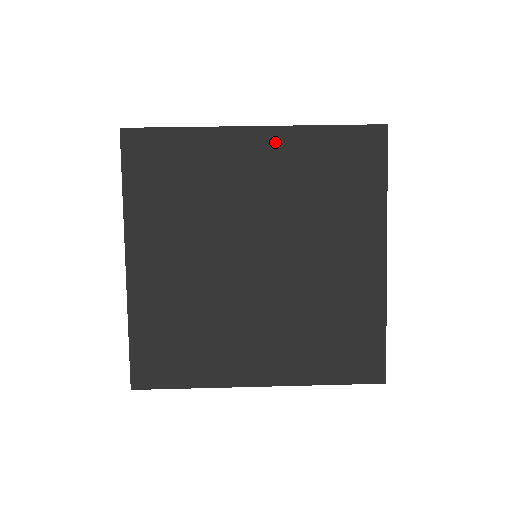
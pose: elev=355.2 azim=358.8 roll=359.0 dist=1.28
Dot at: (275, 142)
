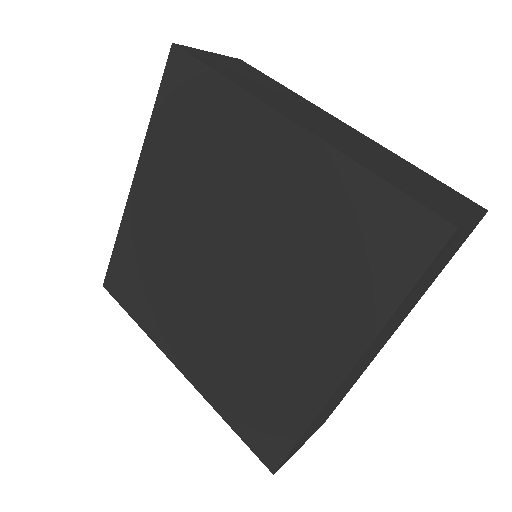
Dot at: (302, 154)
